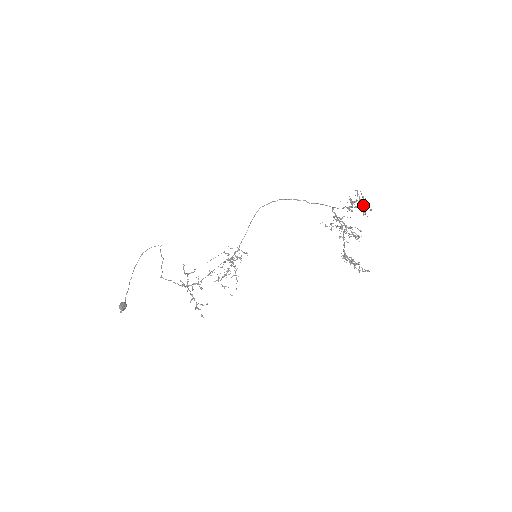
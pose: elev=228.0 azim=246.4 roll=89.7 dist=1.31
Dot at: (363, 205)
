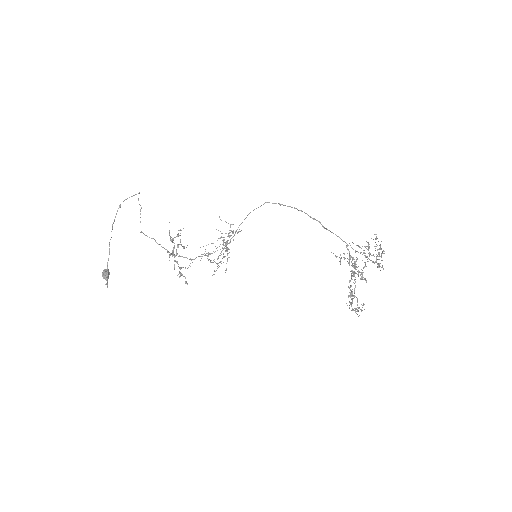
Dot at: occluded
